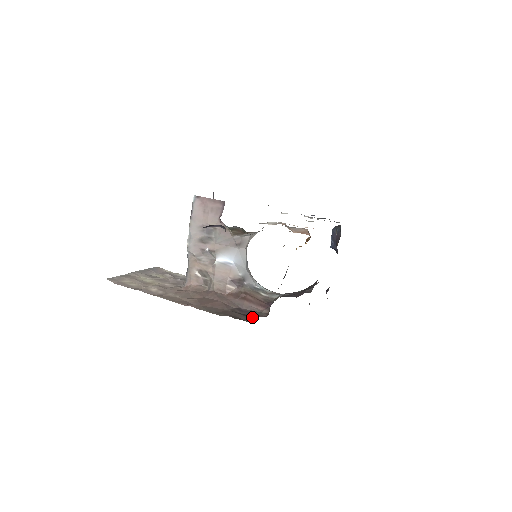
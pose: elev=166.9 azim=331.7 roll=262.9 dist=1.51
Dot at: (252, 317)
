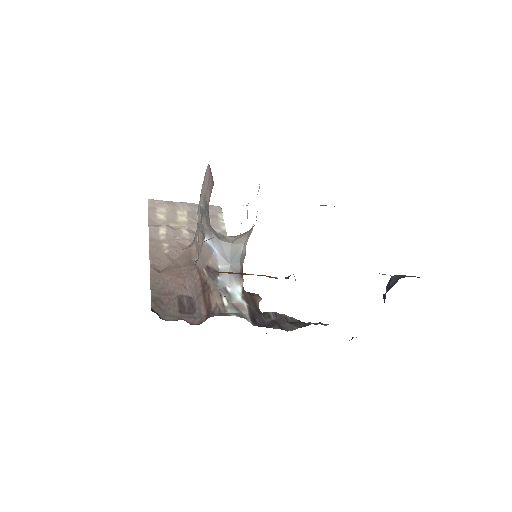
Dot at: (181, 316)
